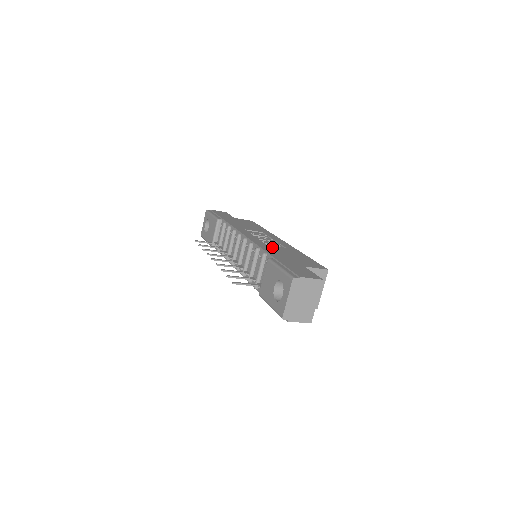
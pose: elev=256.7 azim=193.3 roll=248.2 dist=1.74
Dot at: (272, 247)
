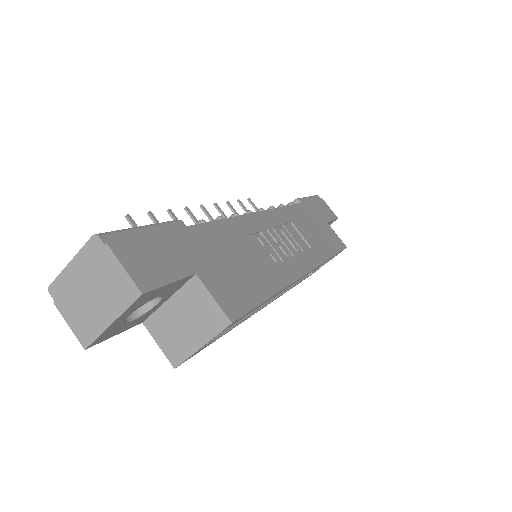
Dot at: (247, 240)
